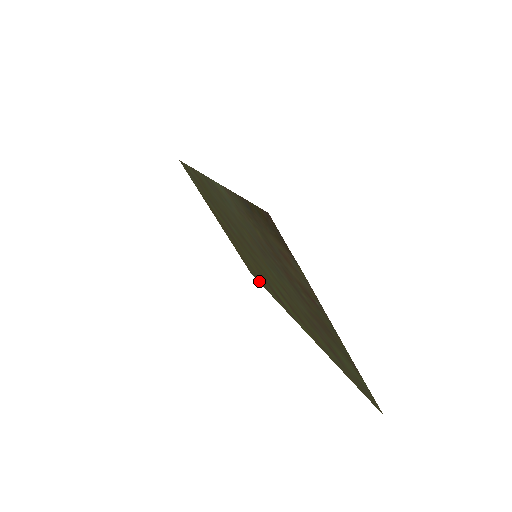
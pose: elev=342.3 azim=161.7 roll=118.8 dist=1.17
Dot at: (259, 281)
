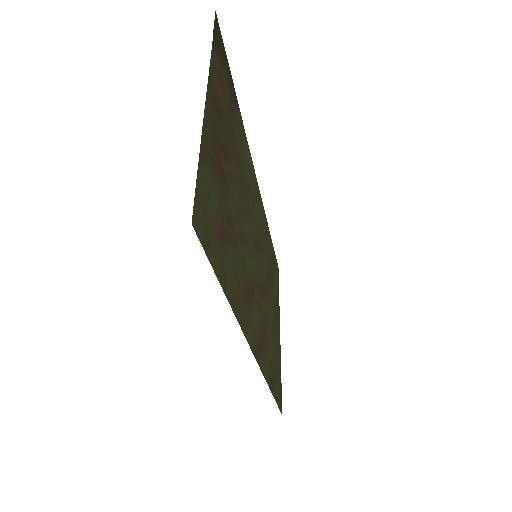
Dot at: (276, 396)
